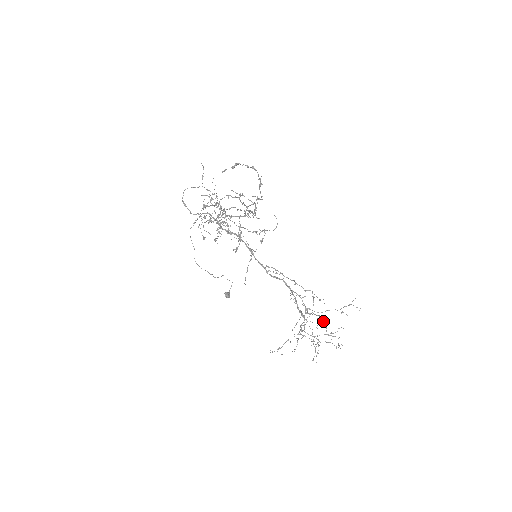
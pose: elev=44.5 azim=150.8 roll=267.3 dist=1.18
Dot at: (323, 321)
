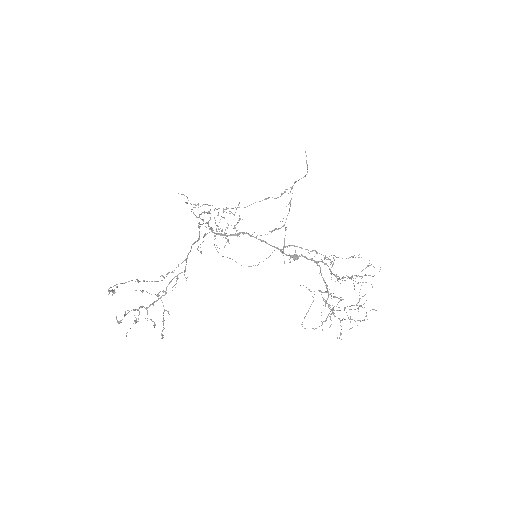
Dot at: (357, 283)
